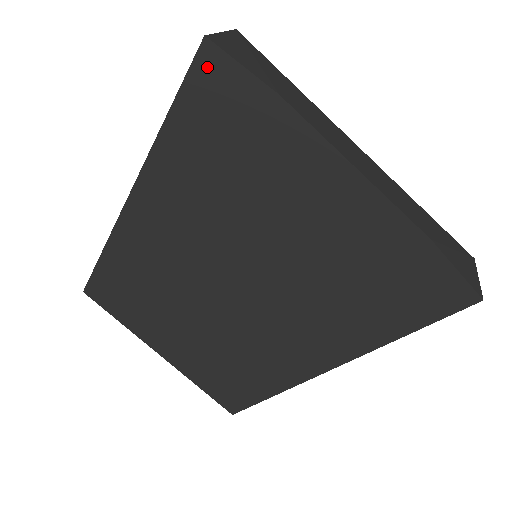
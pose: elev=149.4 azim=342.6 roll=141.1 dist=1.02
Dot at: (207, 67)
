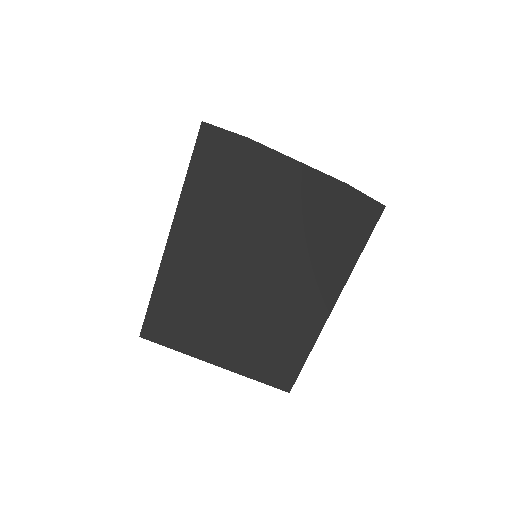
Dot at: (207, 136)
